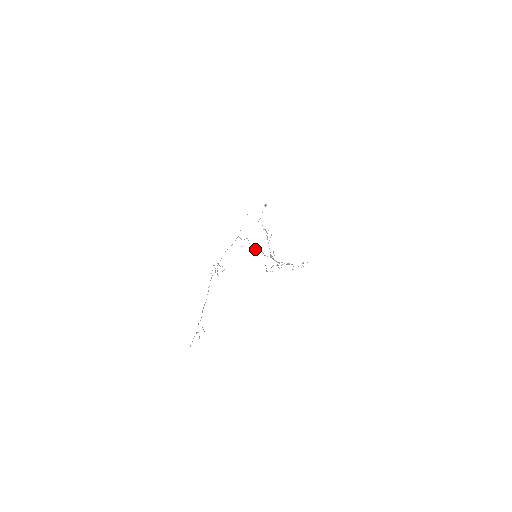
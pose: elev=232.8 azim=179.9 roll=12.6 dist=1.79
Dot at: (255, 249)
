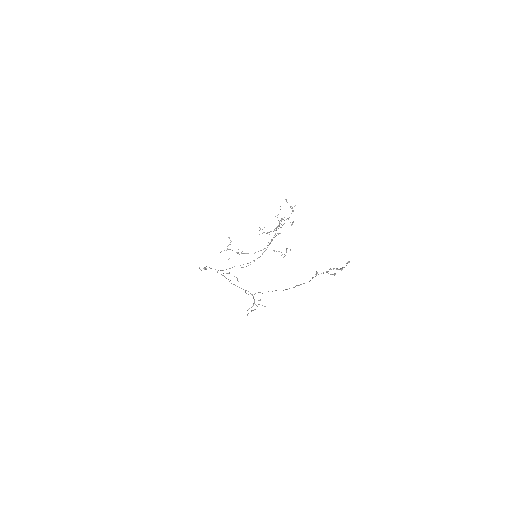
Dot at: occluded
